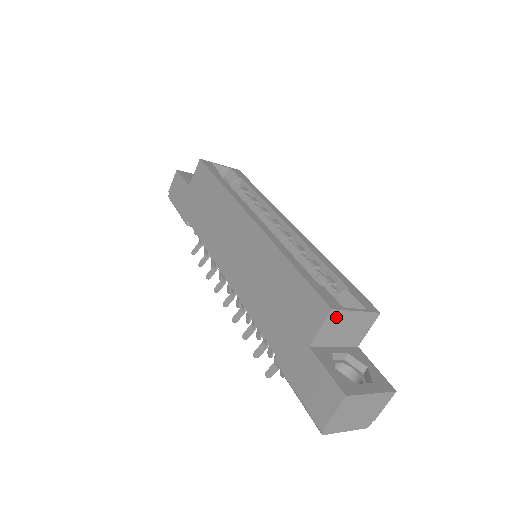
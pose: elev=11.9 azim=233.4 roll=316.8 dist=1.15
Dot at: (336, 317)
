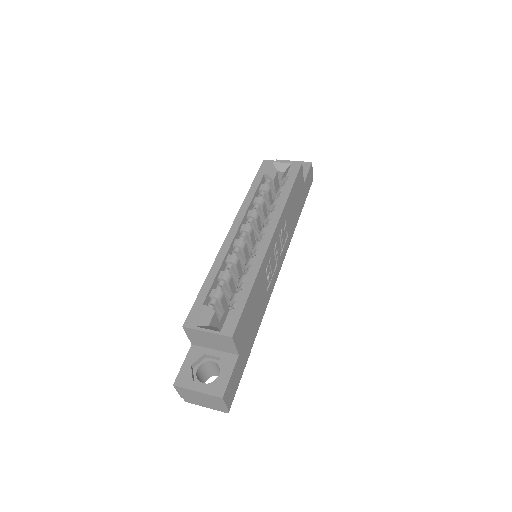
Dot at: (193, 332)
